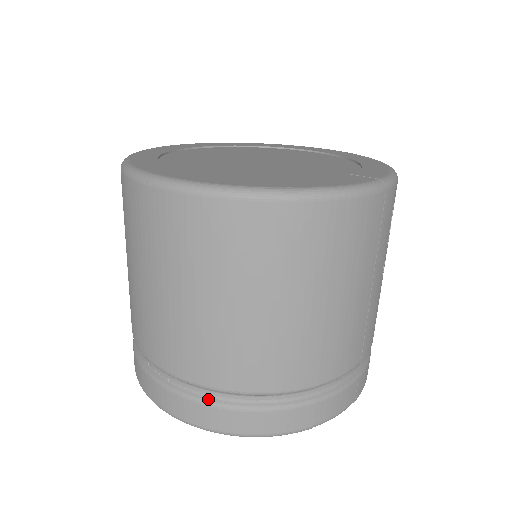
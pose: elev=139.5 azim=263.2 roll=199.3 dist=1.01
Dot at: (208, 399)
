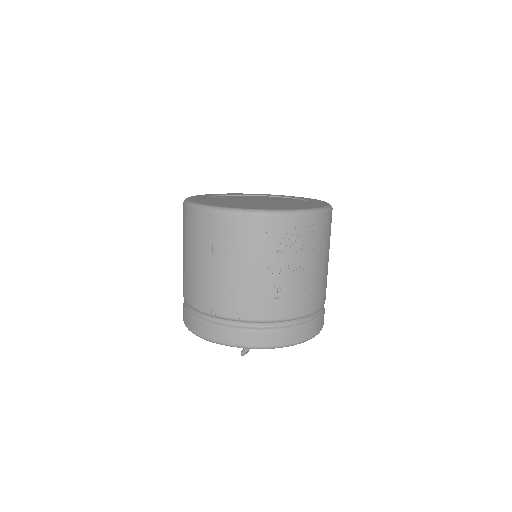
Dot at: (185, 305)
